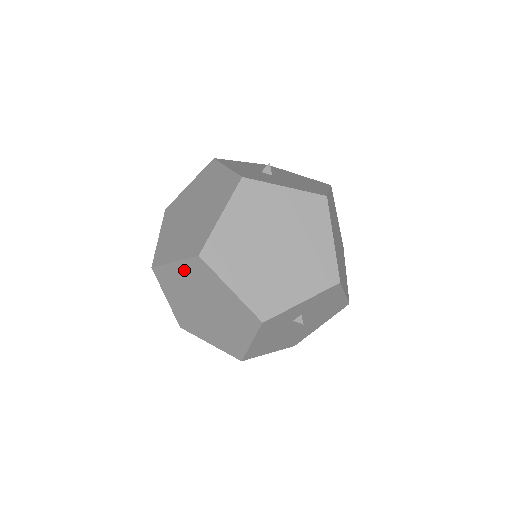
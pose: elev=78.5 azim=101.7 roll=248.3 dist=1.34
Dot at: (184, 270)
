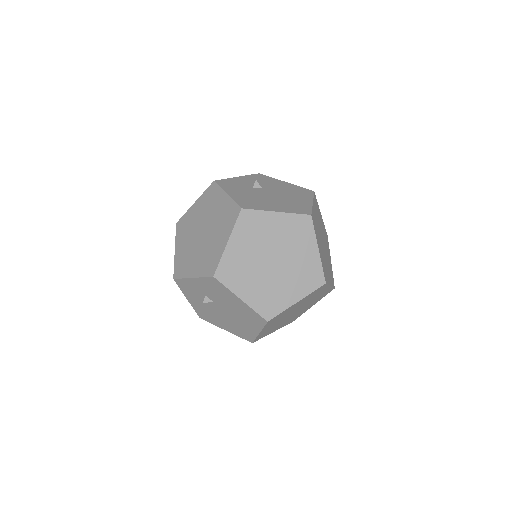
Dot at: (180, 242)
